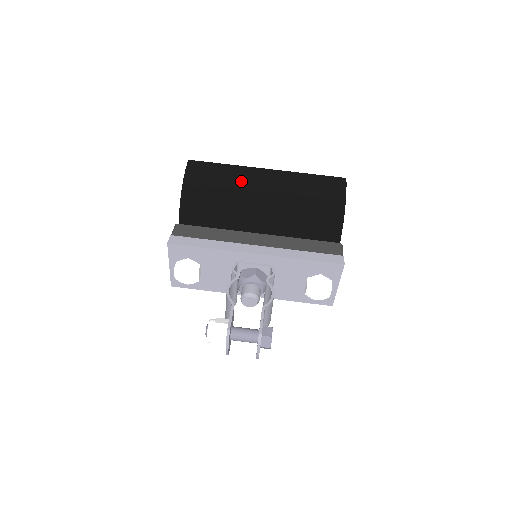
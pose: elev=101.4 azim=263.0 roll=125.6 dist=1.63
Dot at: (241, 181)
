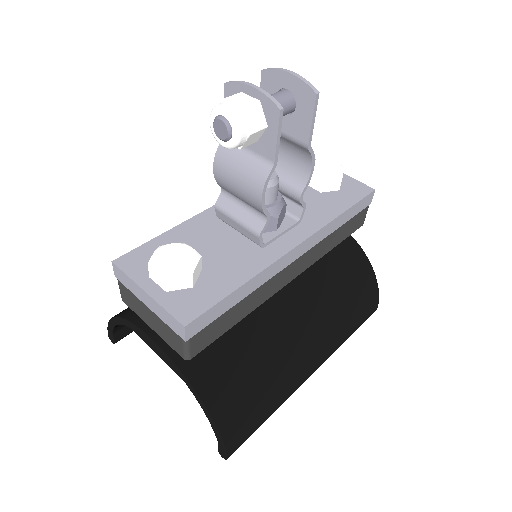
Dot at: occluded
